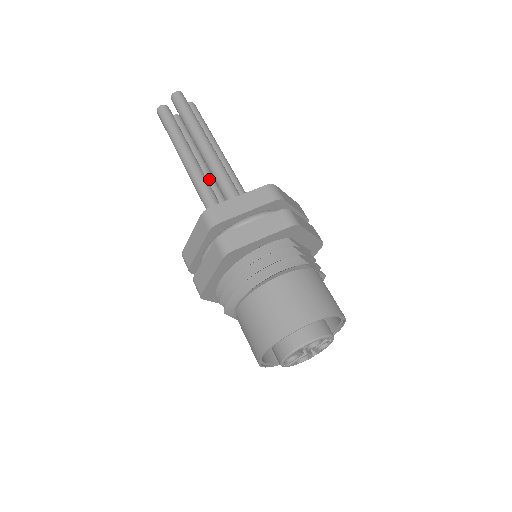
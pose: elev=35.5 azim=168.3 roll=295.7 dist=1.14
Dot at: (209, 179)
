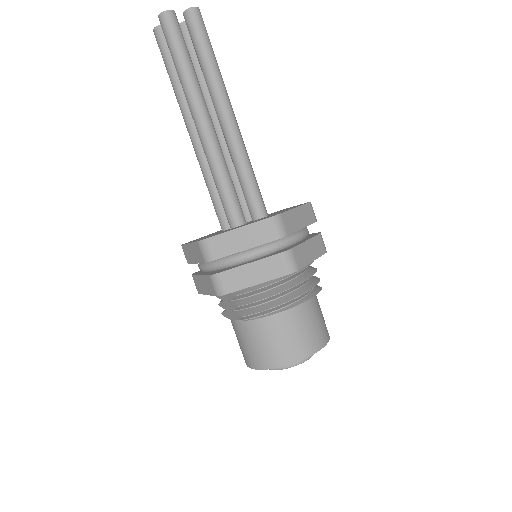
Dot at: occluded
